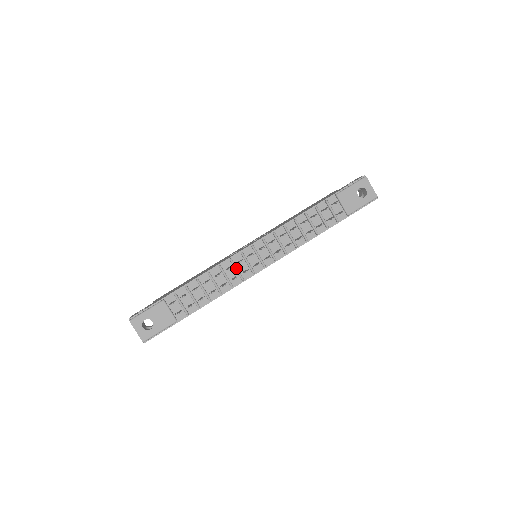
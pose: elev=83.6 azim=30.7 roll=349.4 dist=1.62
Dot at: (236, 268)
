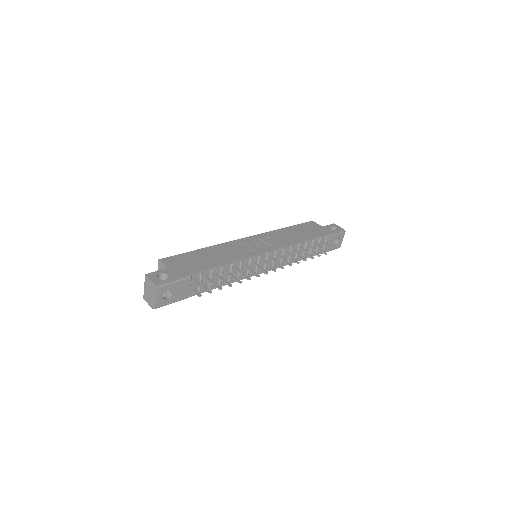
Dot at: occluded
